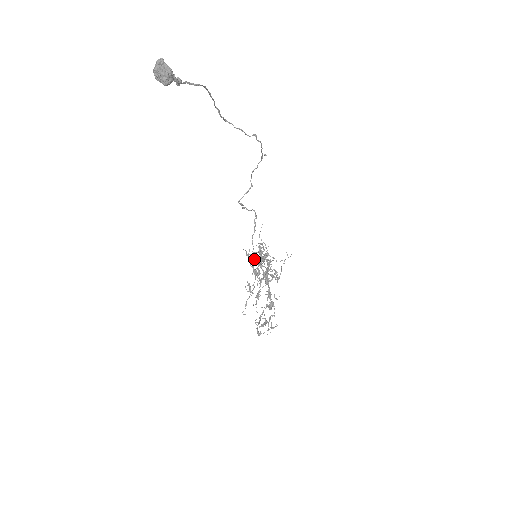
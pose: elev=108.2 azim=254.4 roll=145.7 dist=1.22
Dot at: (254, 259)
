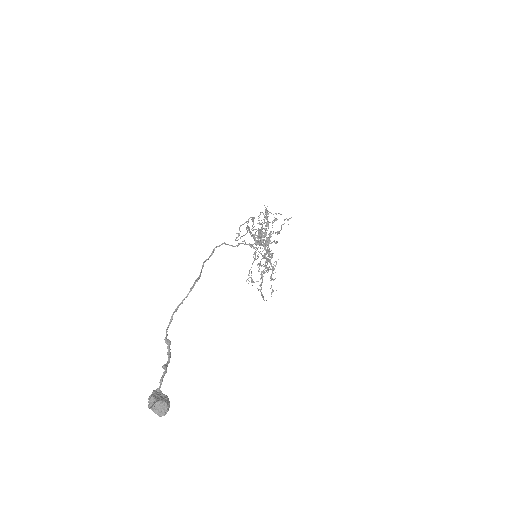
Dot at: (254, 248)
